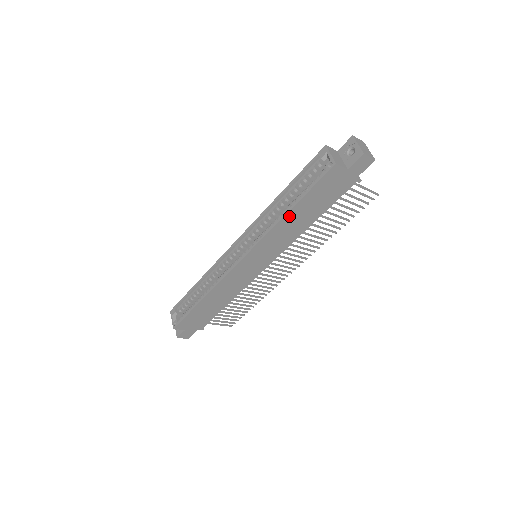
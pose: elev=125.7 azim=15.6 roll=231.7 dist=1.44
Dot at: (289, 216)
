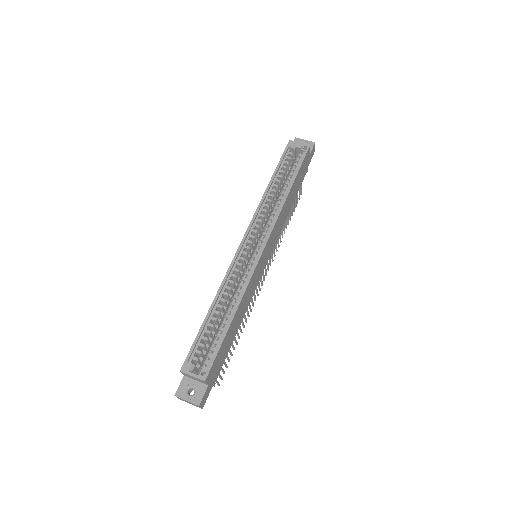
Dot at: (289, 195)
